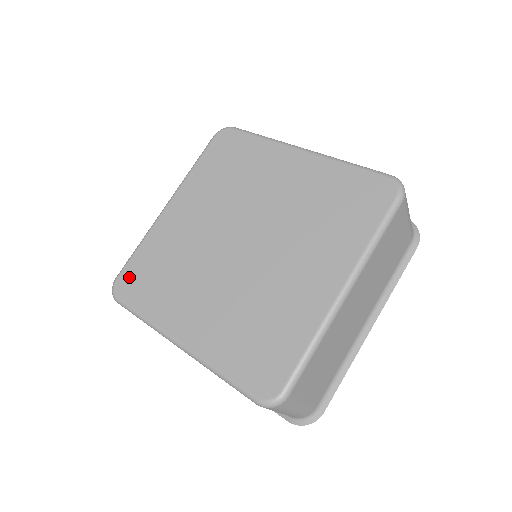
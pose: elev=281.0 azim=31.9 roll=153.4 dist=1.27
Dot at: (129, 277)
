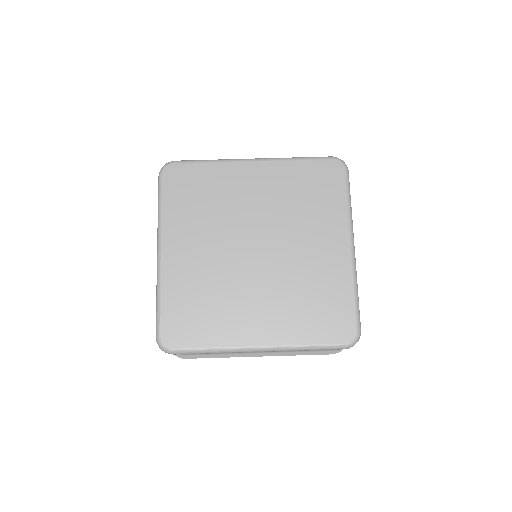
Dot at: (181, 174)
